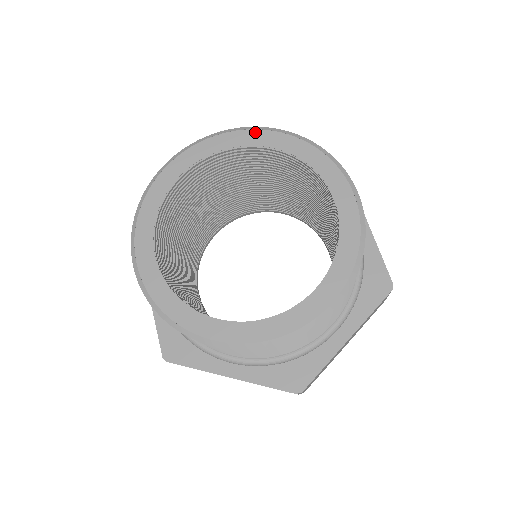
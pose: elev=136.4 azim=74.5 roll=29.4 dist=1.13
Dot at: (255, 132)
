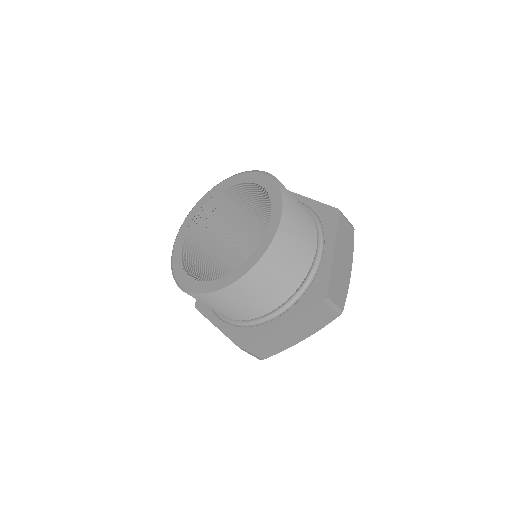
Dot at: (257, 174)
